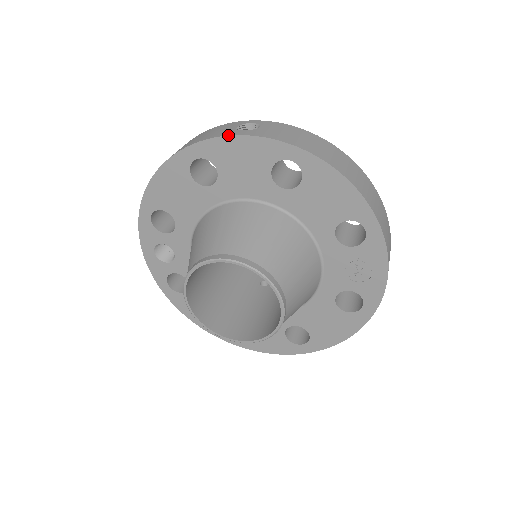
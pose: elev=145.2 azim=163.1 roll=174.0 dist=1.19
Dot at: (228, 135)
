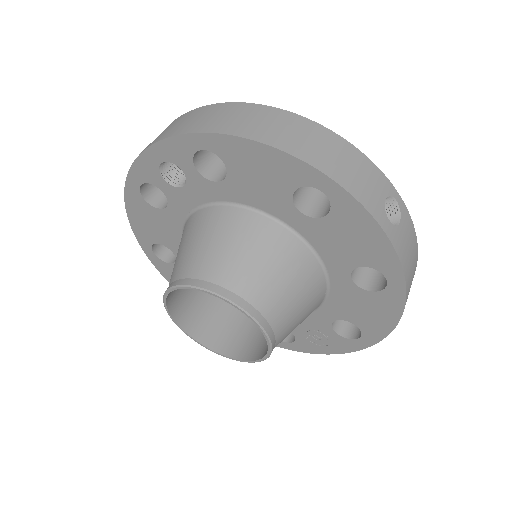
Dot at: (377, 221)
